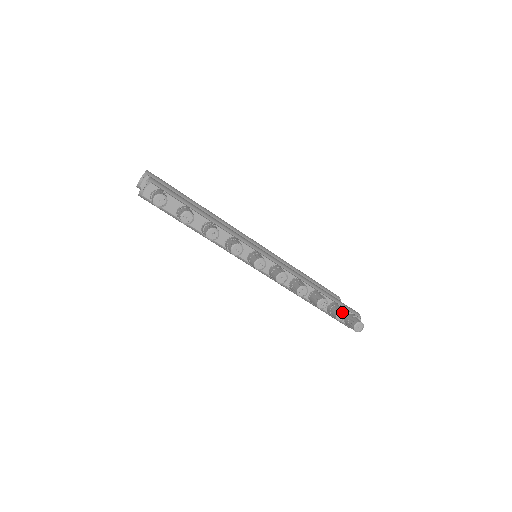
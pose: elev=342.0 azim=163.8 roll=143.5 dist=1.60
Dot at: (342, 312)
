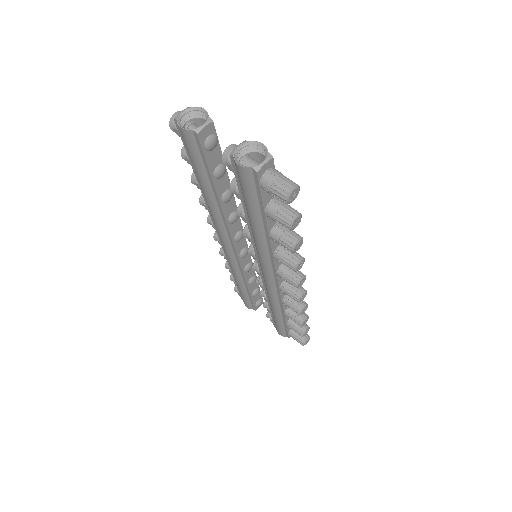
Dot at: (309, 328)
